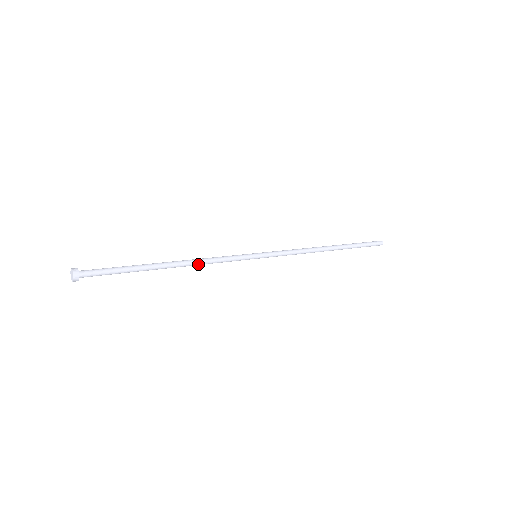
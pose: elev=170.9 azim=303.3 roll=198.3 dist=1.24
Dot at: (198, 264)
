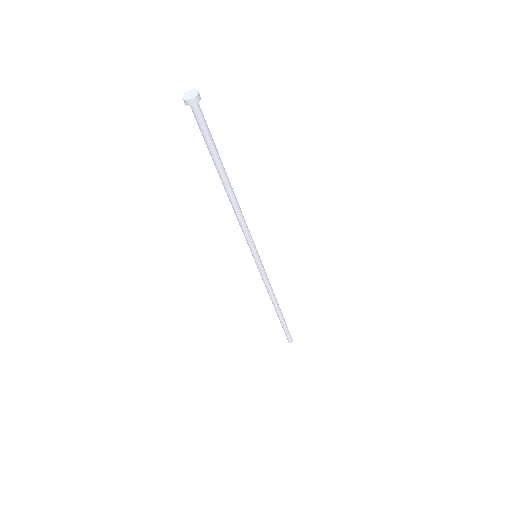
Dot at: (237, 212)
